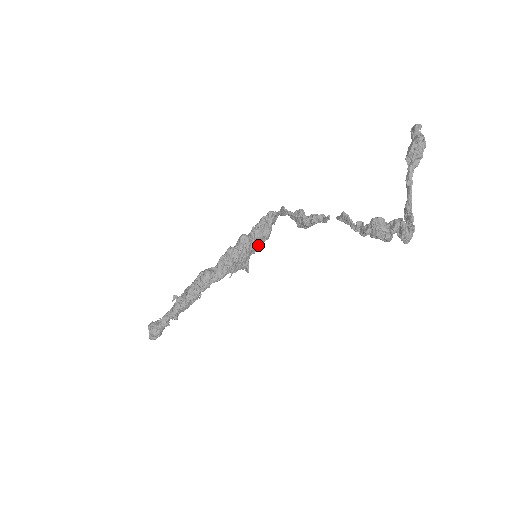
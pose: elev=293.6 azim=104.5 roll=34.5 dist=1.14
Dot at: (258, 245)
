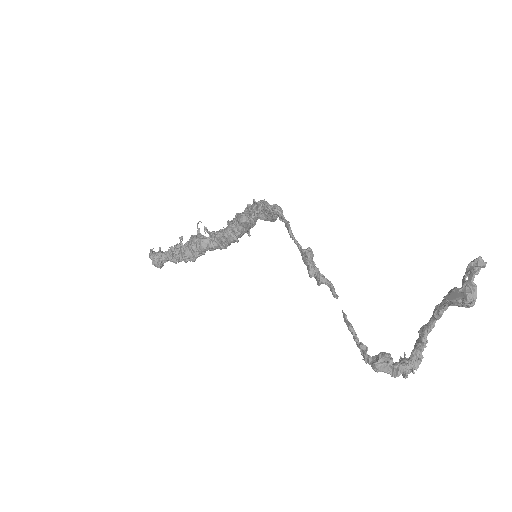
Dot at: occluded
